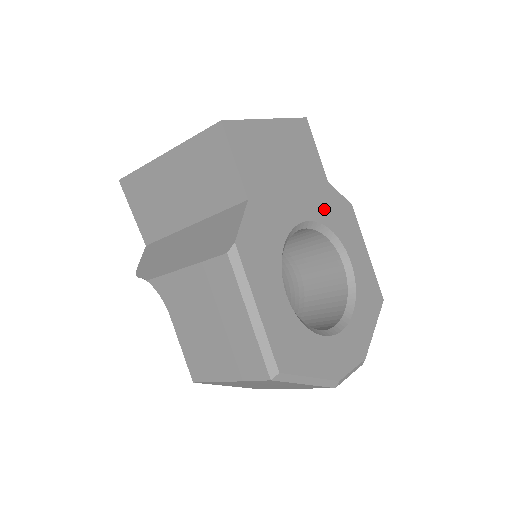
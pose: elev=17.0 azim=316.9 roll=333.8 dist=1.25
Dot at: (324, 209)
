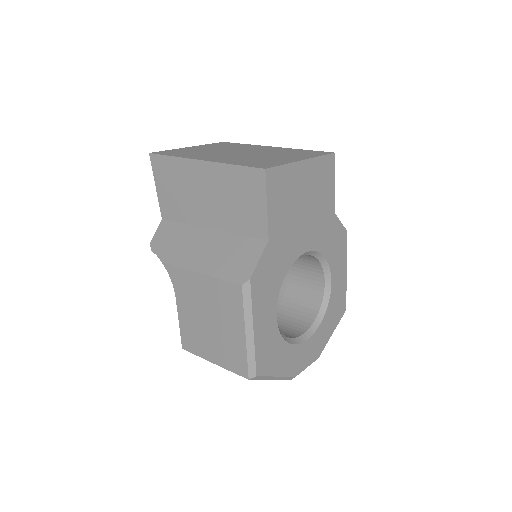
Dot at: (324, 239)
